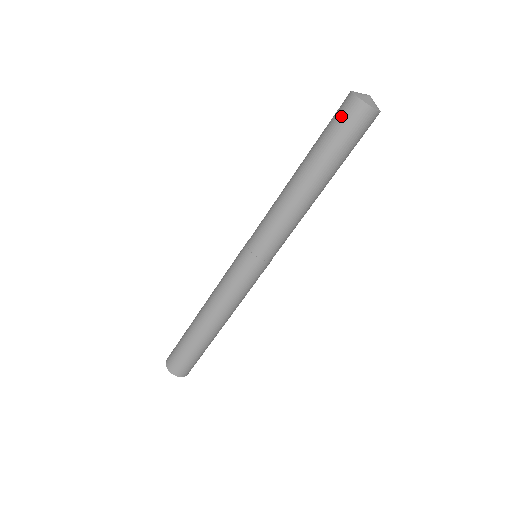
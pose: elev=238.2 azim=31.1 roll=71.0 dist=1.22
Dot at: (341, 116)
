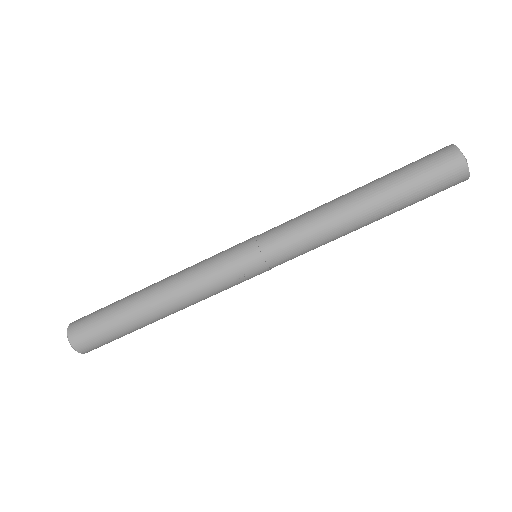
Dot at: (427, 155)
